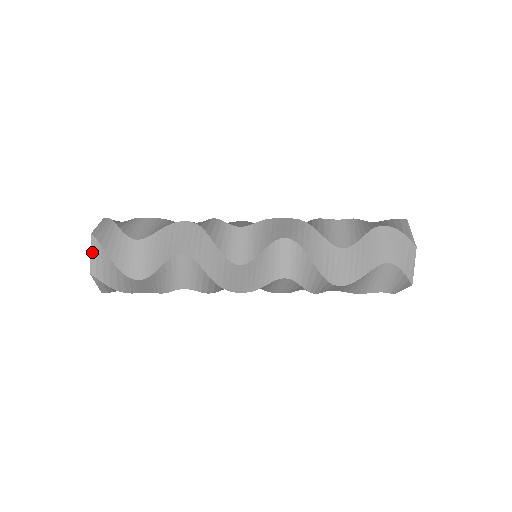
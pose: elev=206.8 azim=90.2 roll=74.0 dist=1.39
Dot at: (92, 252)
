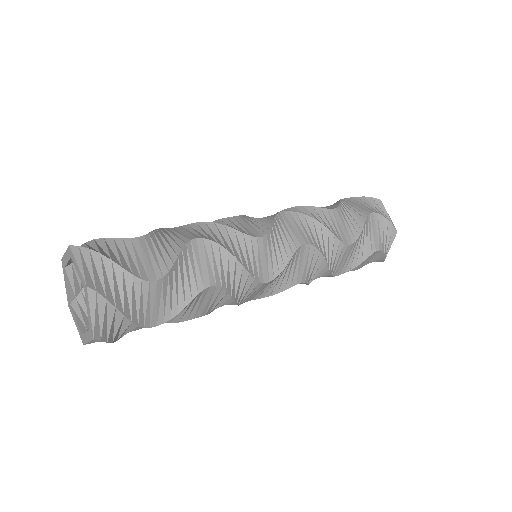
Dot at: (93, 311)
